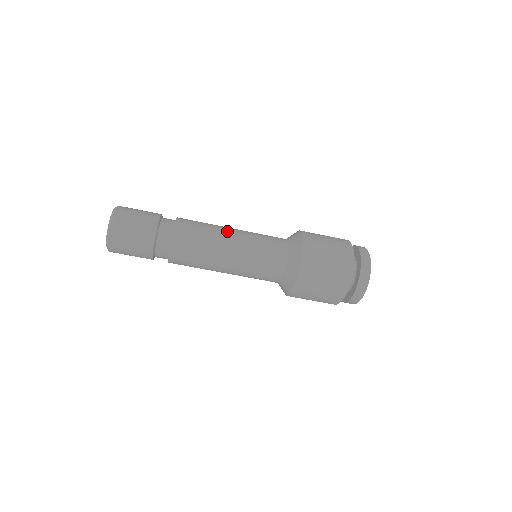
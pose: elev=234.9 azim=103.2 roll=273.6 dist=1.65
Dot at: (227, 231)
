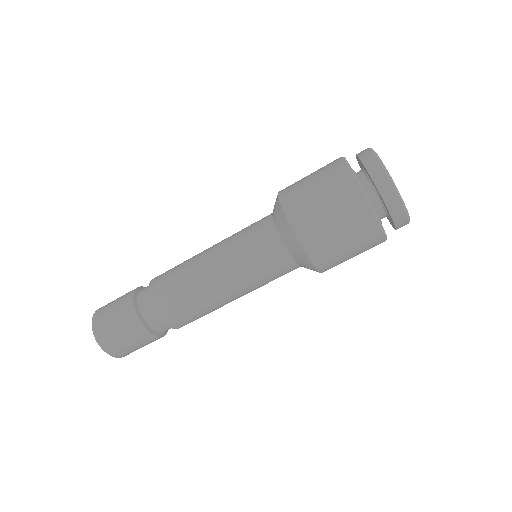
Dot at: occluded
